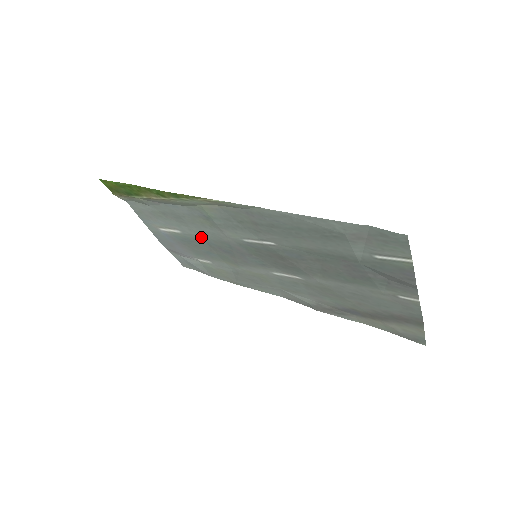
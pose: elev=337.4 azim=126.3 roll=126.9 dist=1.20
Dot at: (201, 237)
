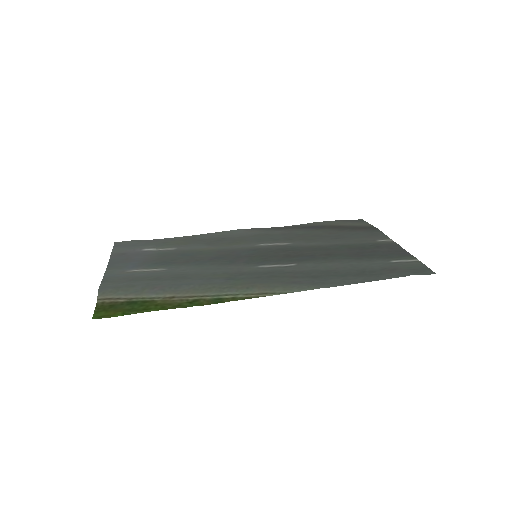
Dot at: (194, 266)
